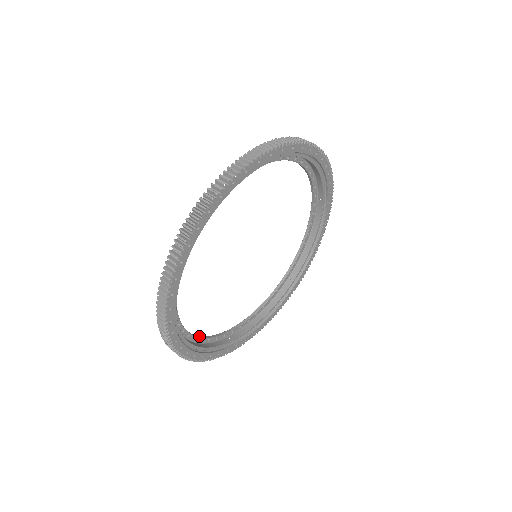
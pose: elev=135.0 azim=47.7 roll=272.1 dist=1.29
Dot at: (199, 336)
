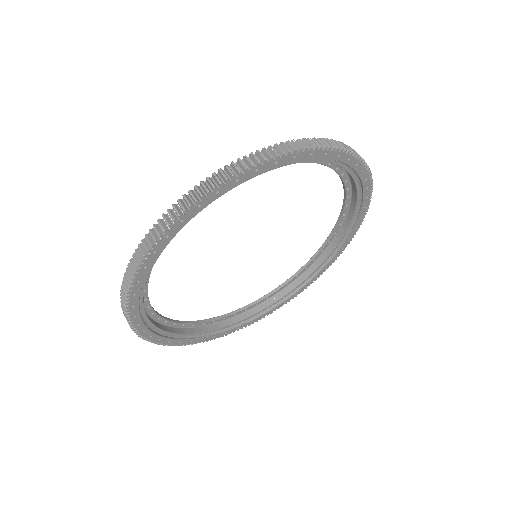
Dot at: (231, 313)
